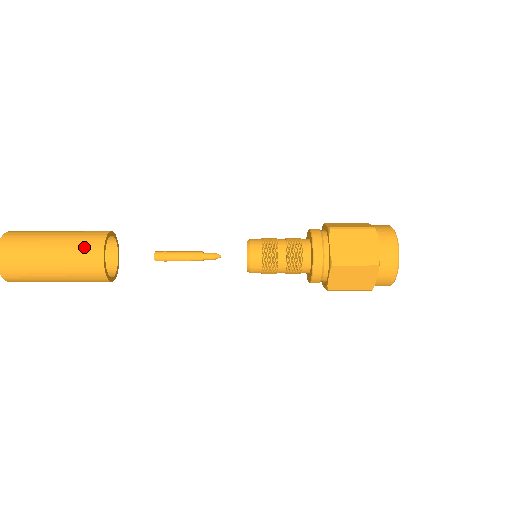
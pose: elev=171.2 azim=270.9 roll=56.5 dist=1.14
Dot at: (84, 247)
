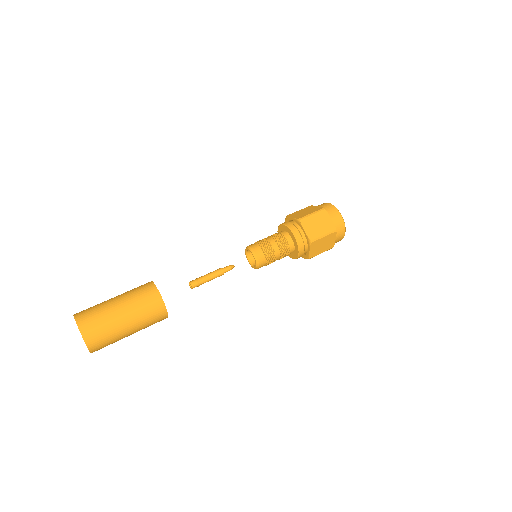
Dot at: (146, 301)
